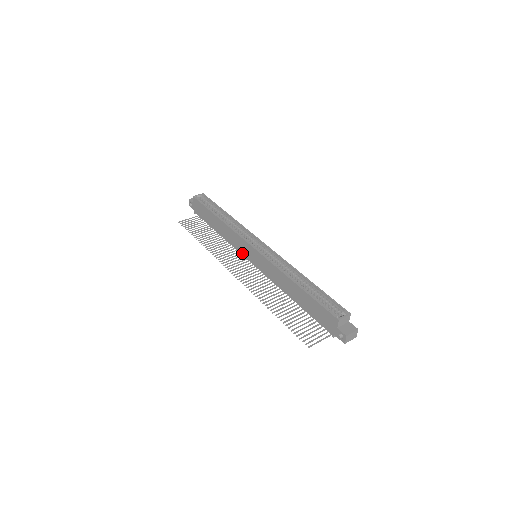
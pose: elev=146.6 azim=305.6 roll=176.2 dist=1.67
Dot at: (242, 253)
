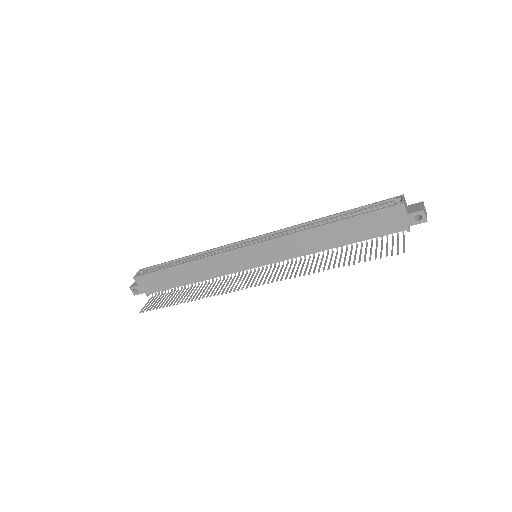
Dot at: (238, 269)
